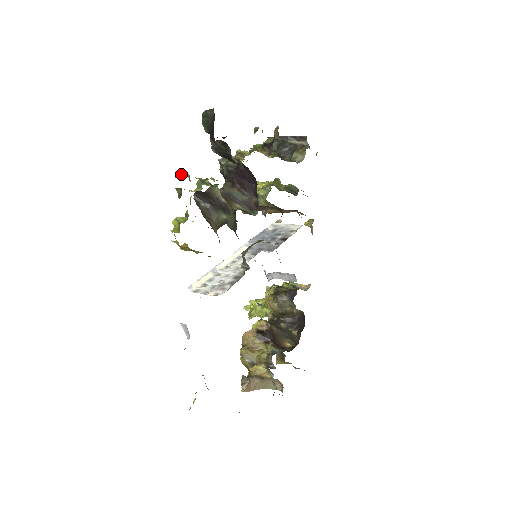
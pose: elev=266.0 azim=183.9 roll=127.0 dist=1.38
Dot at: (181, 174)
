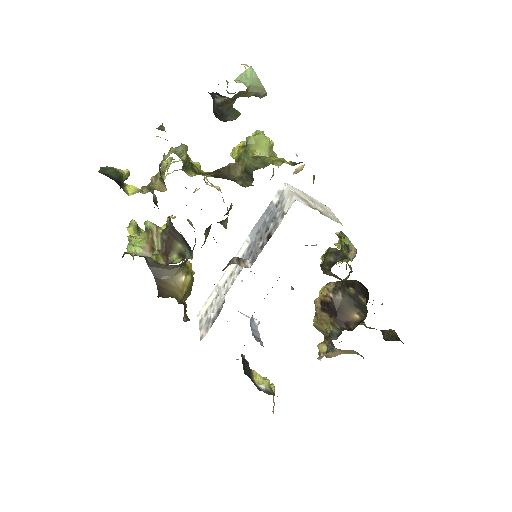
Dot at: (129, 223)
